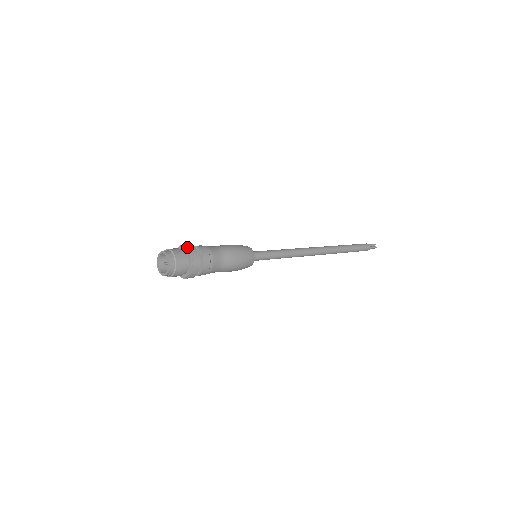
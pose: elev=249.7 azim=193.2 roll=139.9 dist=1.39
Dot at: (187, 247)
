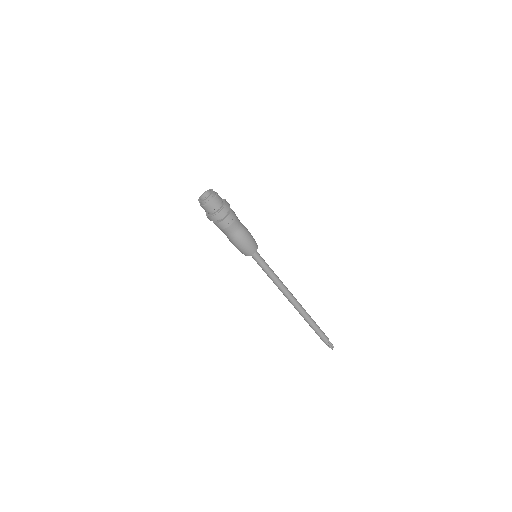
Dot at: (226, 202)
